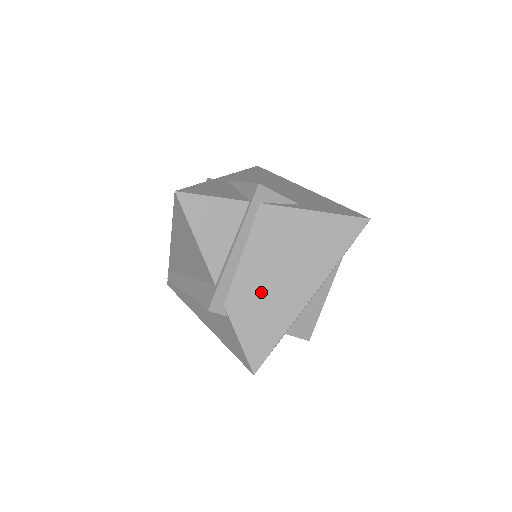
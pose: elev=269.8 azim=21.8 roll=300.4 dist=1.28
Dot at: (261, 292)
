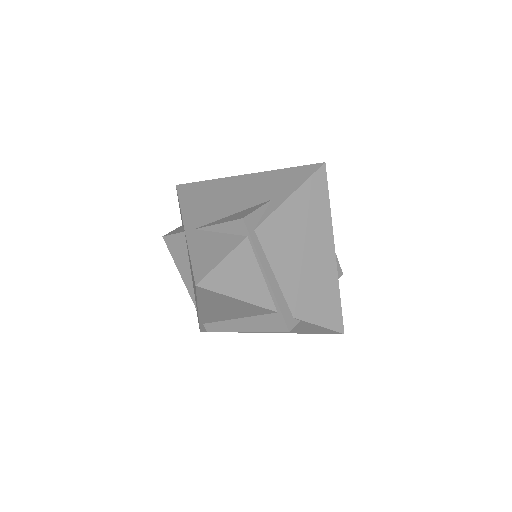
Dot at: (306, 284)
